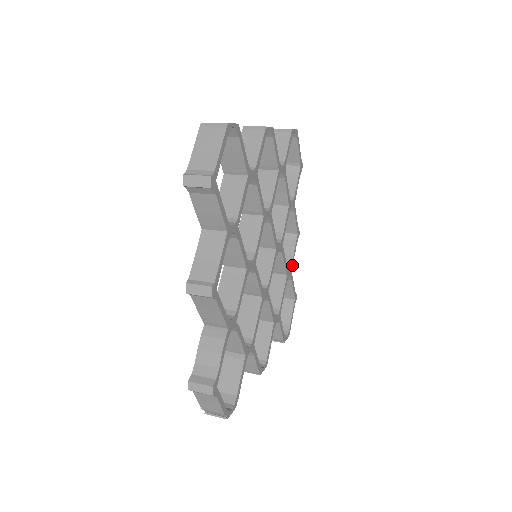
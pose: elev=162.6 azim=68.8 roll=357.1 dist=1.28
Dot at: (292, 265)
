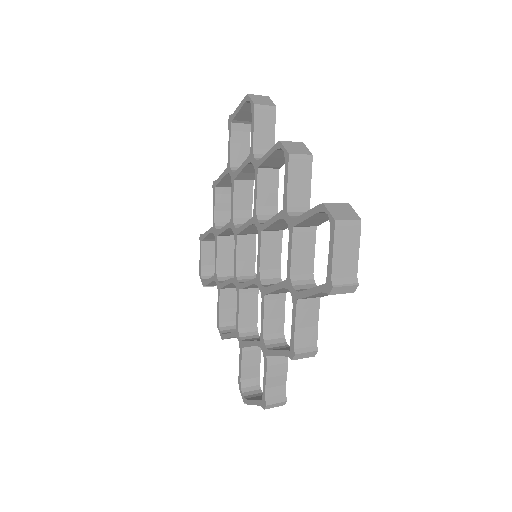
Dot at: occluded
